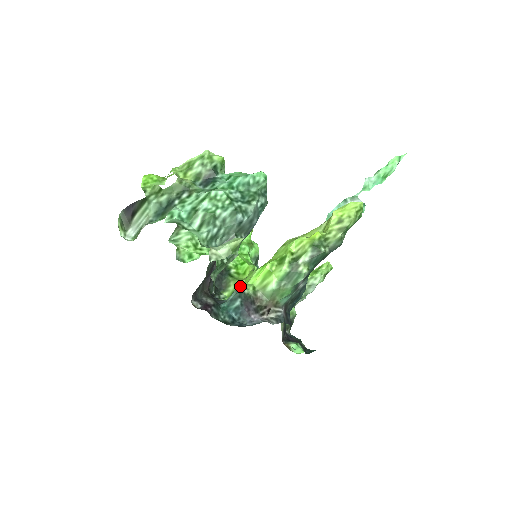
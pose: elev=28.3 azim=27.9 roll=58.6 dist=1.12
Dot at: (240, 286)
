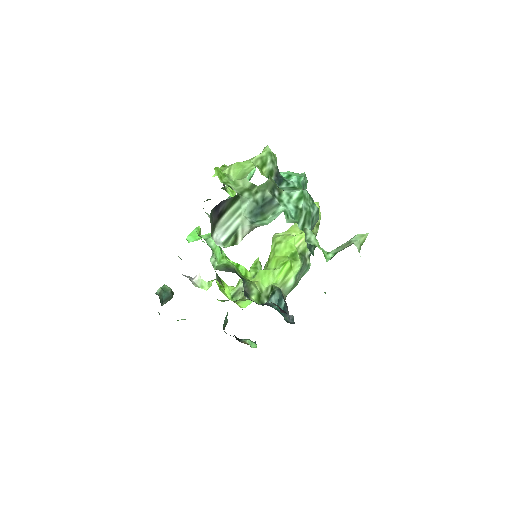
Dot at: (260, 287)
